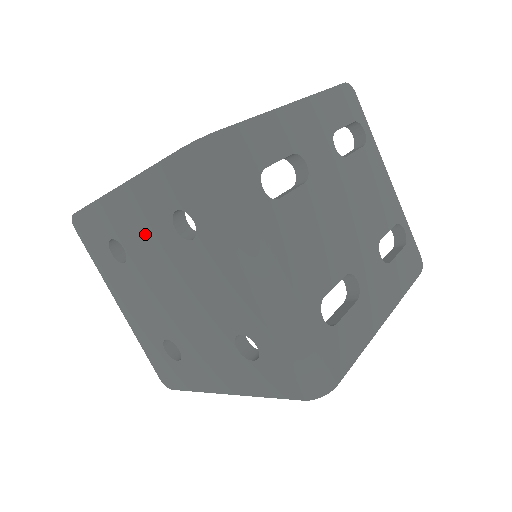
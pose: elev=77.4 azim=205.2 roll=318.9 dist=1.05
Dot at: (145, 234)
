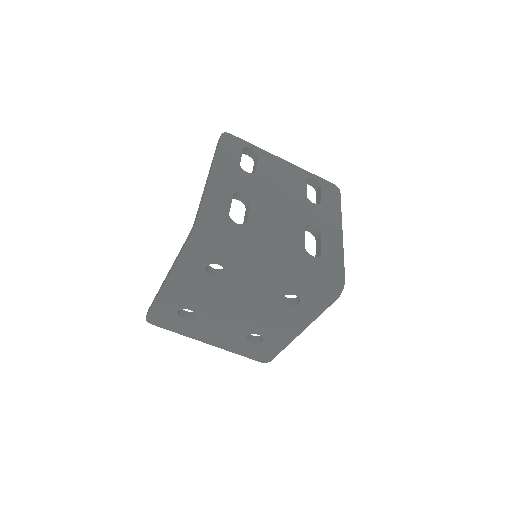
Dot at: (197, 292)
